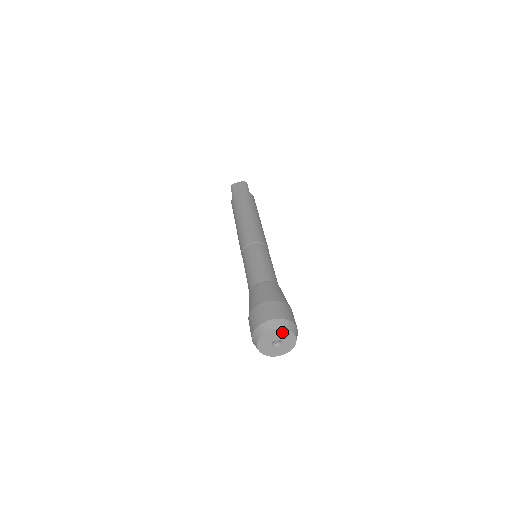
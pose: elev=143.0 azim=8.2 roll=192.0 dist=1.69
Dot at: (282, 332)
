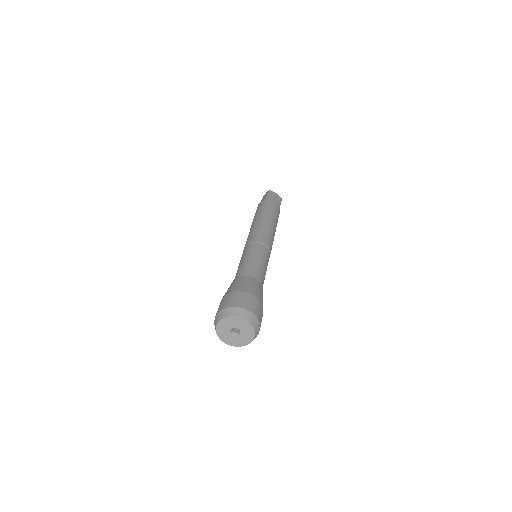
Dot at: (228, 320)
